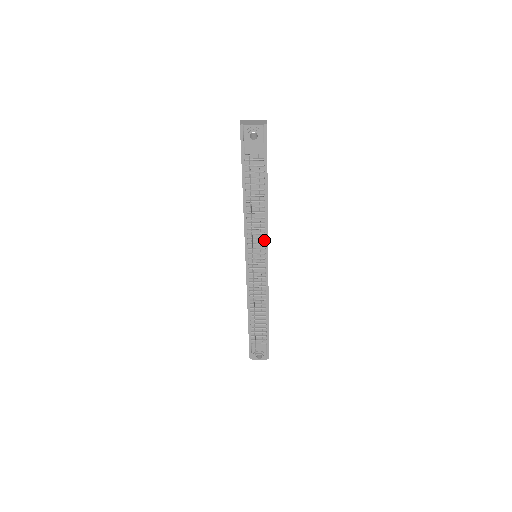
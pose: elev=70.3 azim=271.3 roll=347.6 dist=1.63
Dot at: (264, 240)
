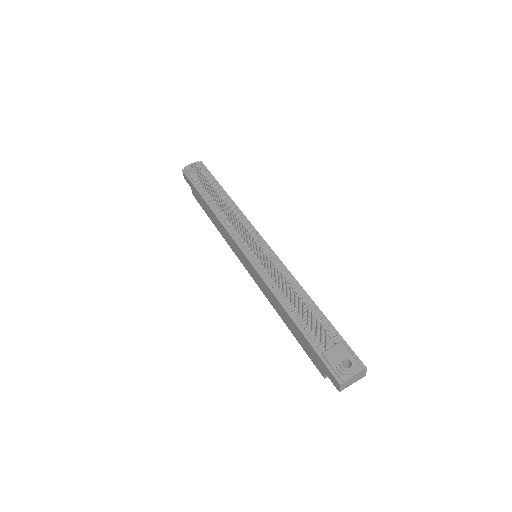
Dot at: (250, 229)
